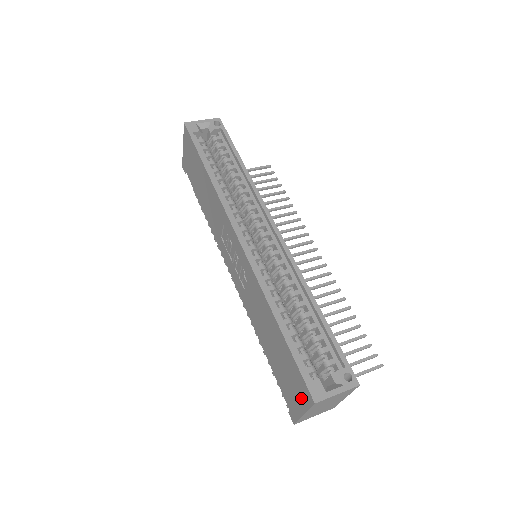
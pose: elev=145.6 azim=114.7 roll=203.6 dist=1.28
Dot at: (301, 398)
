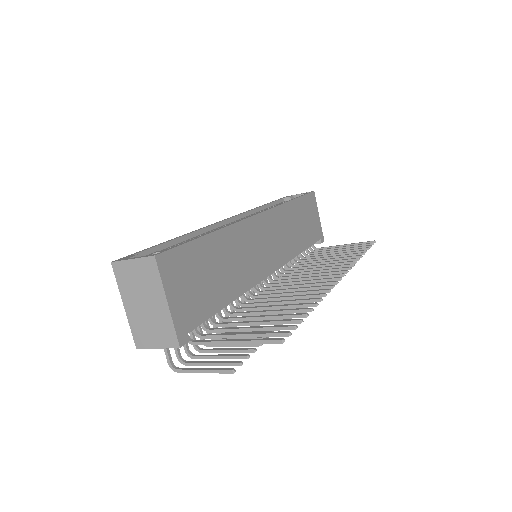
Dot at: occluded
